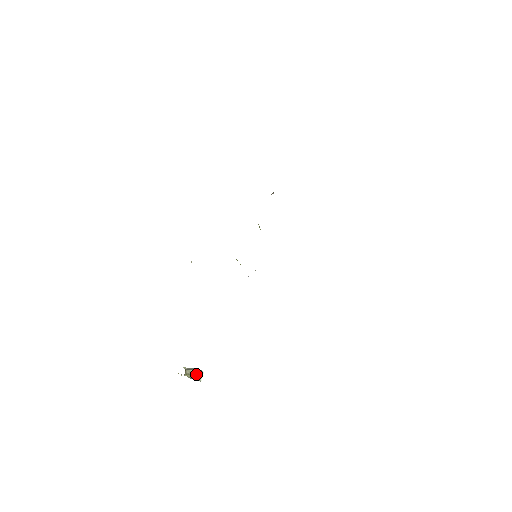
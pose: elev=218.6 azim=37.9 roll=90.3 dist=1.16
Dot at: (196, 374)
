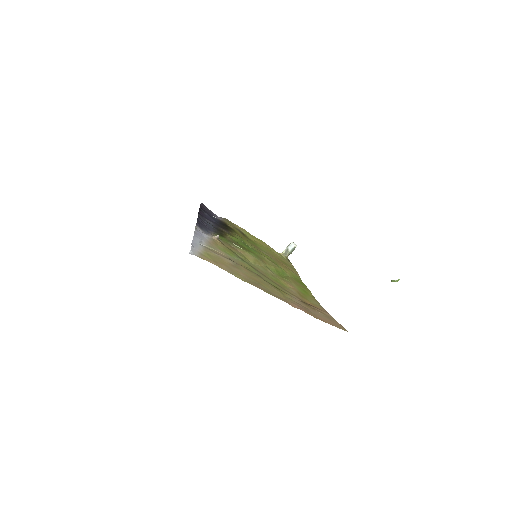
Dot at: (292, 251)
